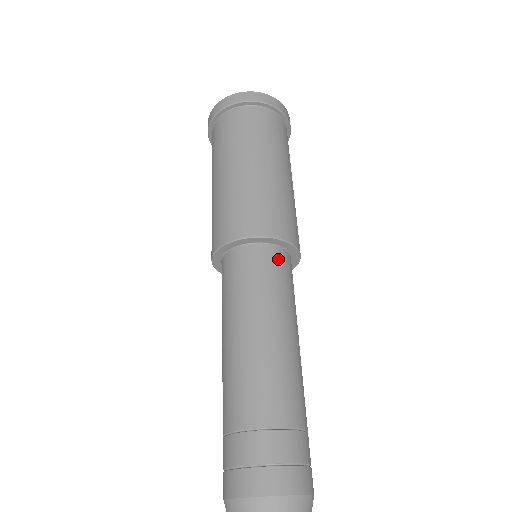
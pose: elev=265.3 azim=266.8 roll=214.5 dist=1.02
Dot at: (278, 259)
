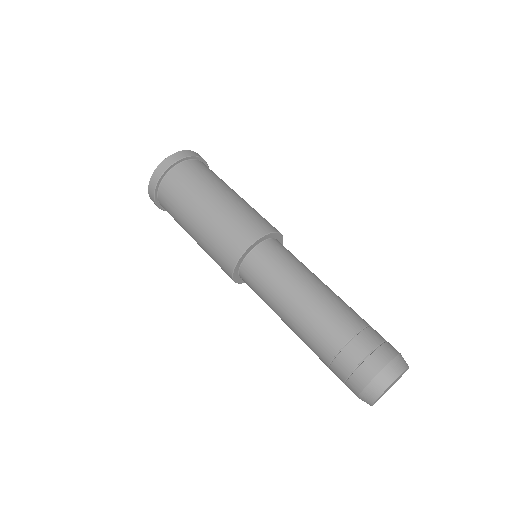
Dot at: (279, 245)
